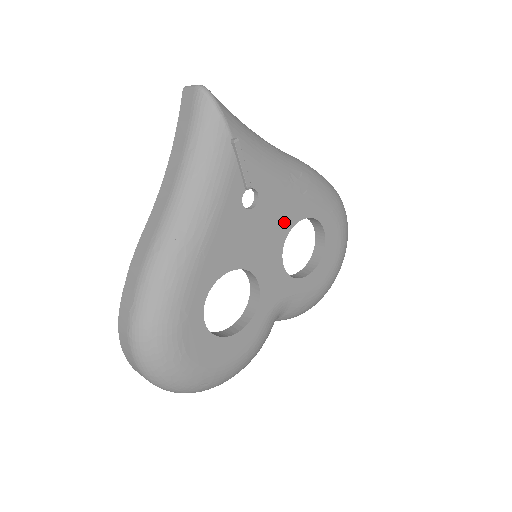
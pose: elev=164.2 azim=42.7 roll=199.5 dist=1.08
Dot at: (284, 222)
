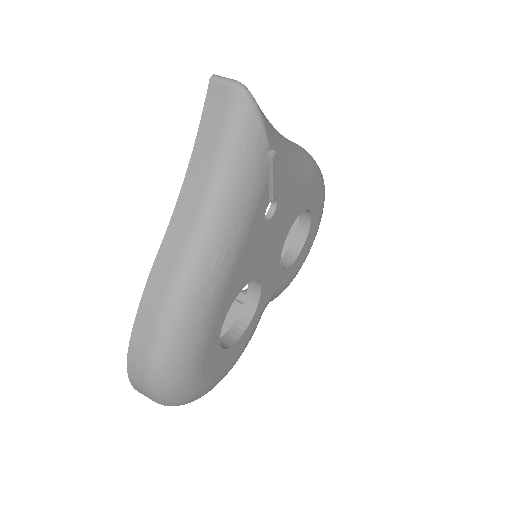
Dot at: (288, 222)
